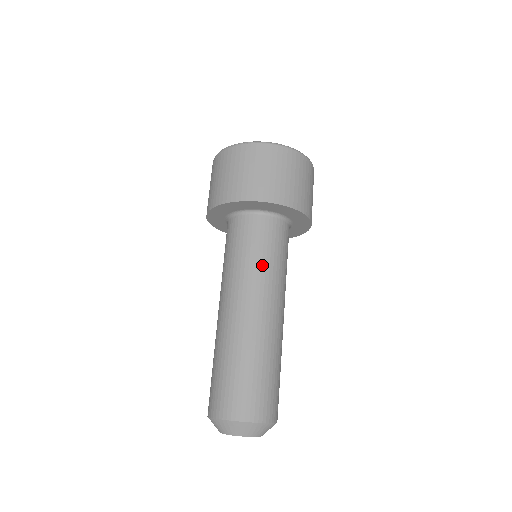
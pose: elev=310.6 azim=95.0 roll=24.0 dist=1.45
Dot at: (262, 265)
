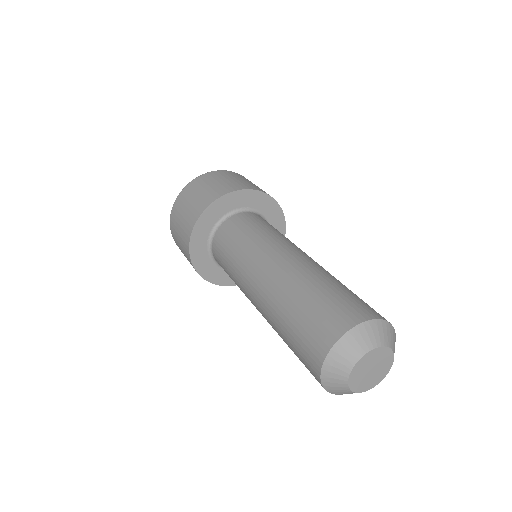
Dot at: (271, 233)
